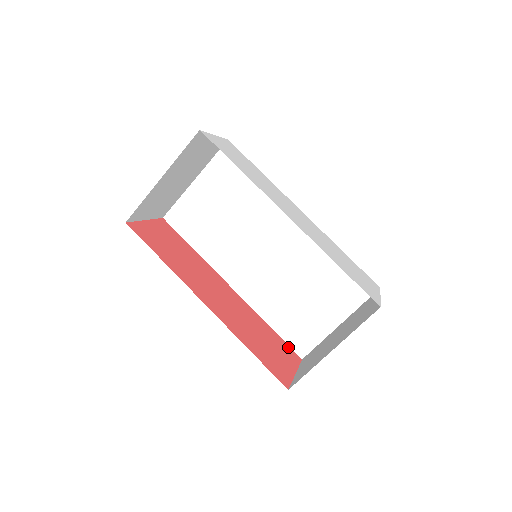
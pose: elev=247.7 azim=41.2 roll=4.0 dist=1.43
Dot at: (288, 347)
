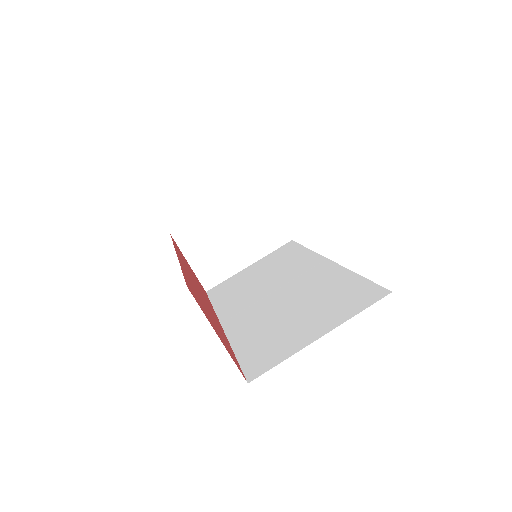
Dot at: occluded
